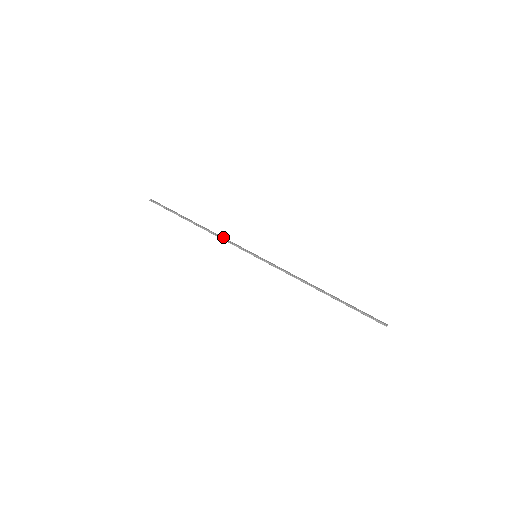
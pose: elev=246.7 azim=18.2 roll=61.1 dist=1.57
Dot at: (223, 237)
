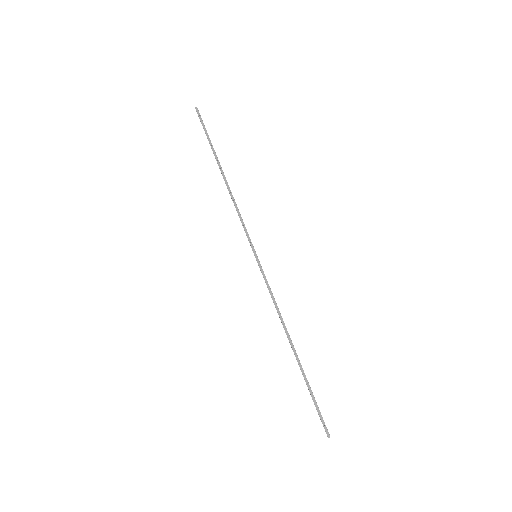
Dot at: occluded
